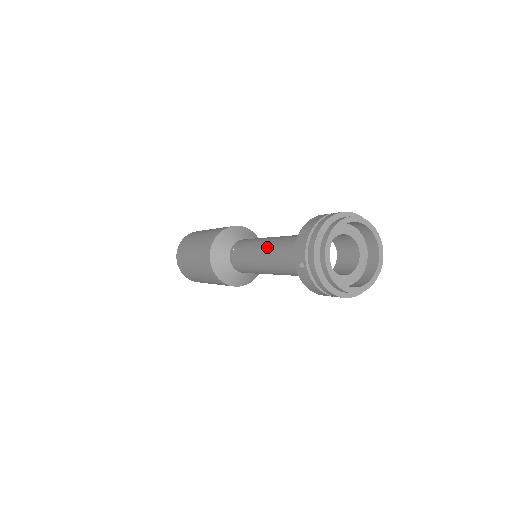
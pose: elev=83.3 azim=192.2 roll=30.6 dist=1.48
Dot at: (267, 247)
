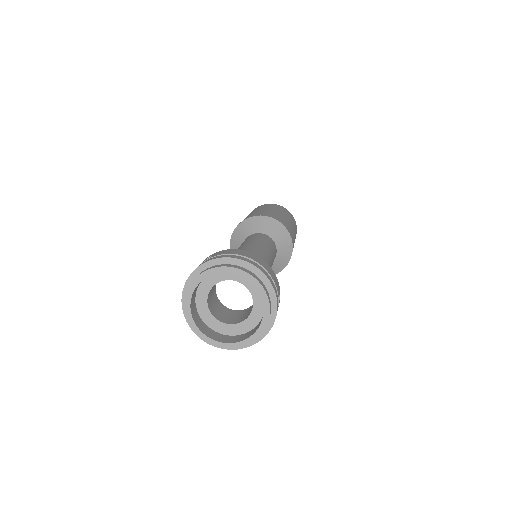
Dot at: occluded
